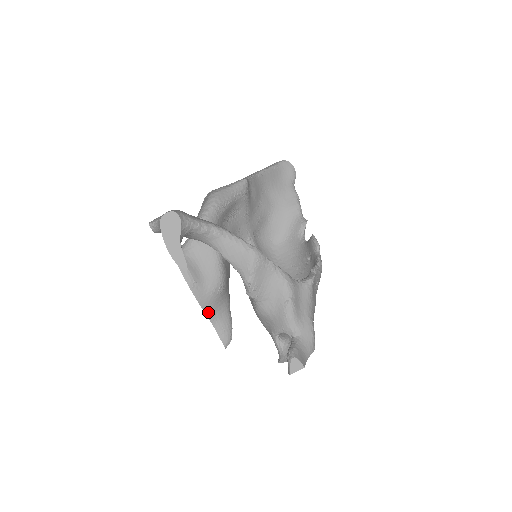
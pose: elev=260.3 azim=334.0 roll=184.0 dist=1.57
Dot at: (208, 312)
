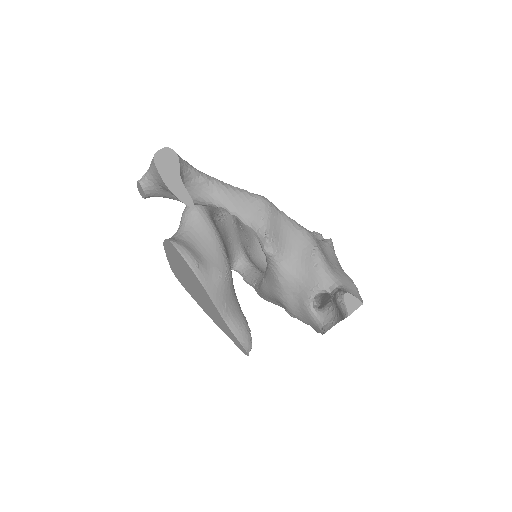
Dot at: (218, 304)
